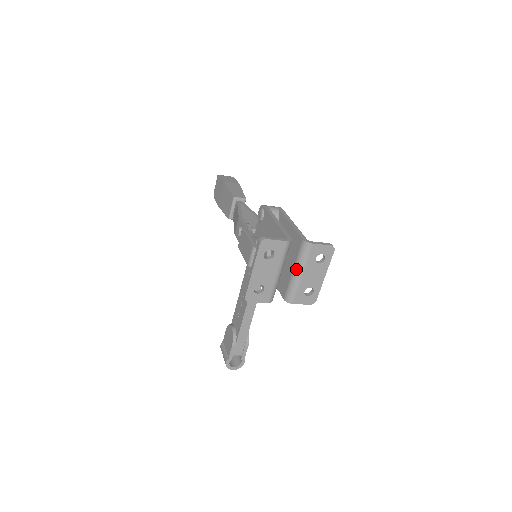
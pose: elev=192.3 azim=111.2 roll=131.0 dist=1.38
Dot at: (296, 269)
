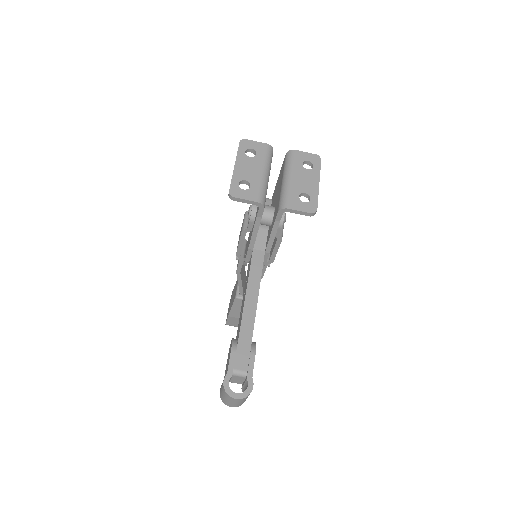
Dot at: (284, 176)
